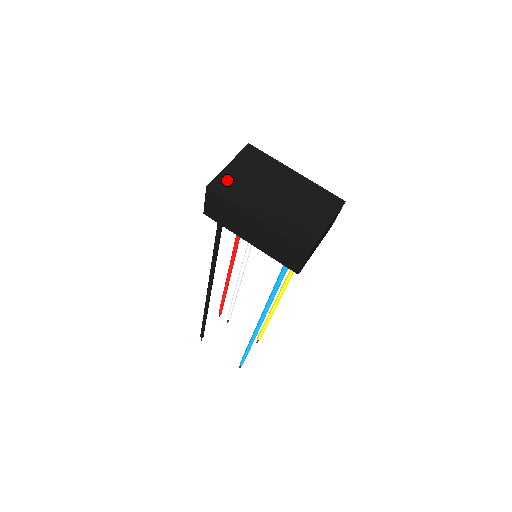
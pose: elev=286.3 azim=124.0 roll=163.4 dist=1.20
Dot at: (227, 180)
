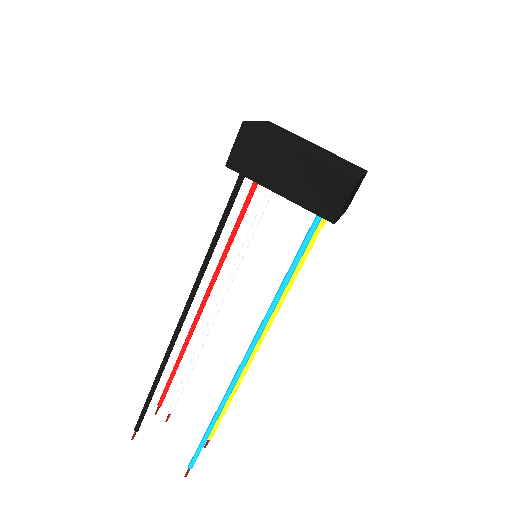
Dot at: (260, 126)
